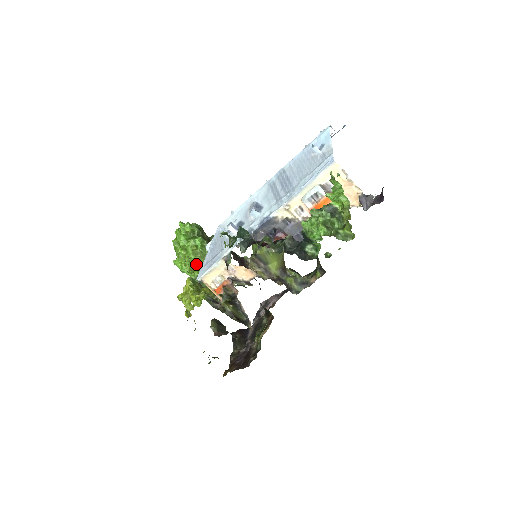
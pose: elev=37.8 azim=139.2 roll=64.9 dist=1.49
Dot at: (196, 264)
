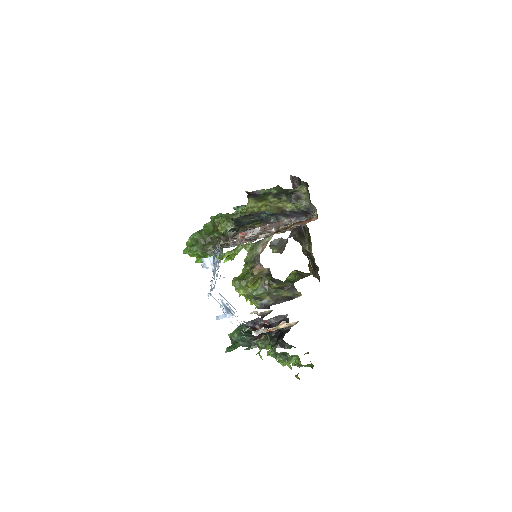
Dot at: occluded
